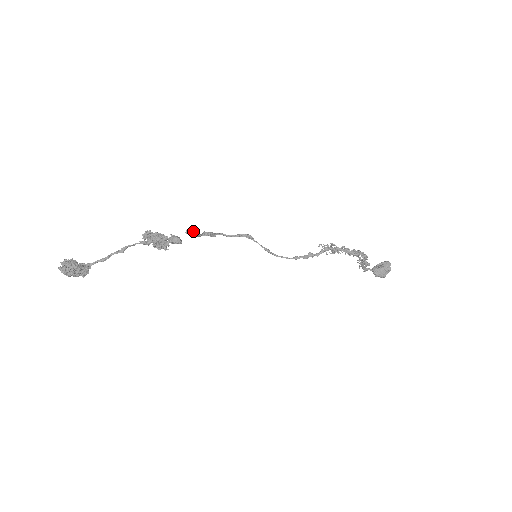
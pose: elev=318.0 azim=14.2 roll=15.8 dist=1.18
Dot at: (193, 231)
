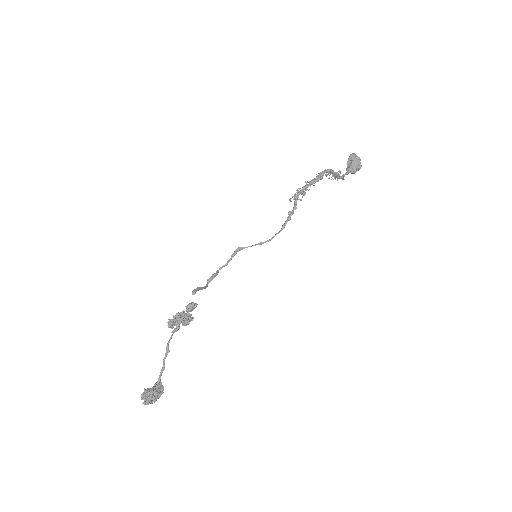
Dot at: (197, 288)
